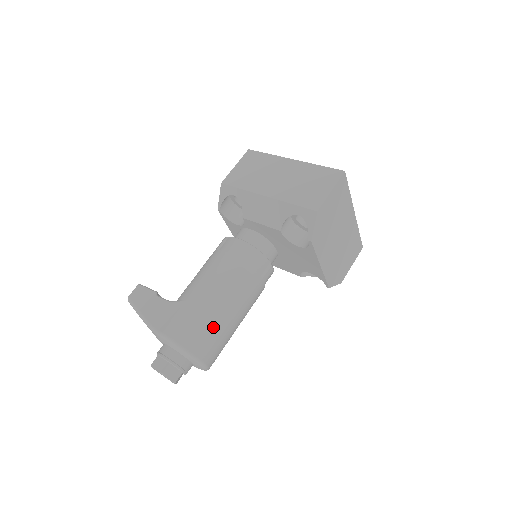
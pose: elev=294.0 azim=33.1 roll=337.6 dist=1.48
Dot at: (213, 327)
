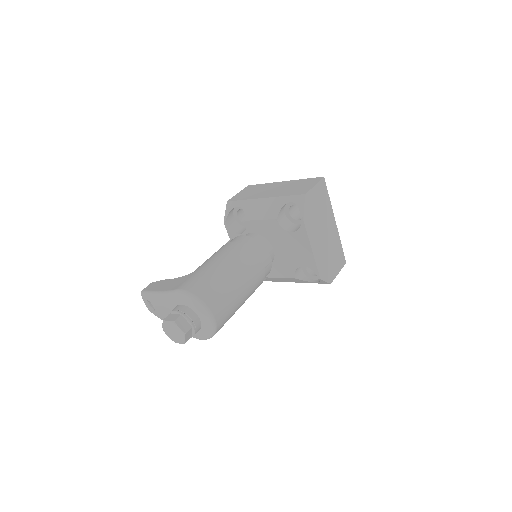
Dot at: (221, 286)
